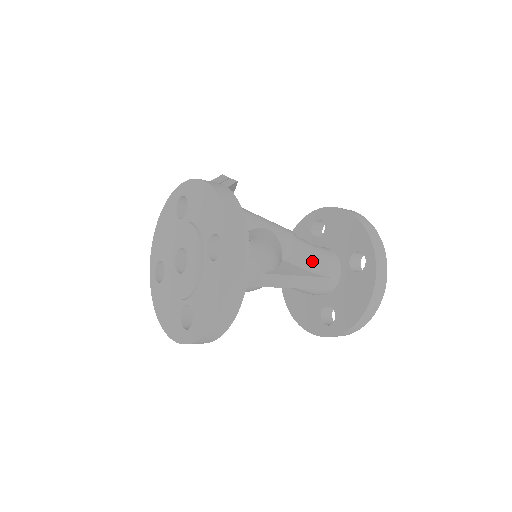
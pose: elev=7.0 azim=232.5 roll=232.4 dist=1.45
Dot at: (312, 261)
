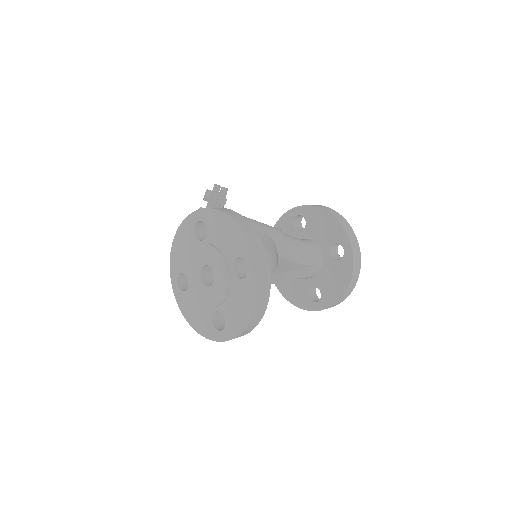
Dot at: (301, 255)
